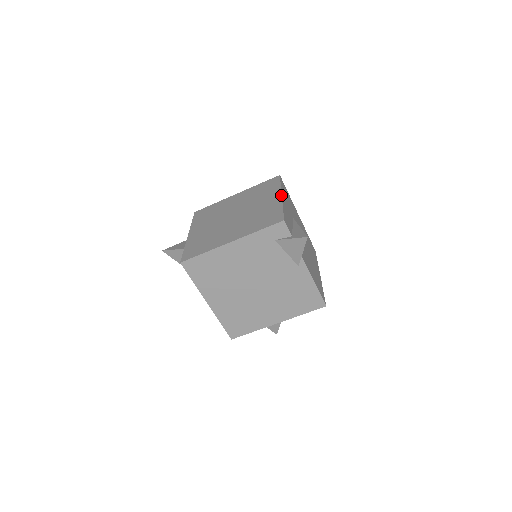
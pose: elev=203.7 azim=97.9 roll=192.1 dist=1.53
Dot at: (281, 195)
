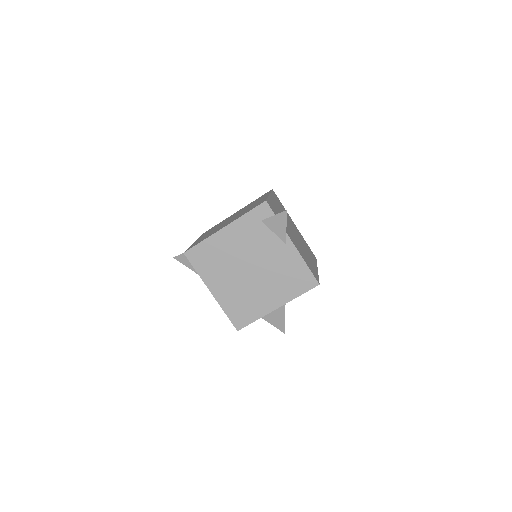
Dot at: (269, 194)
